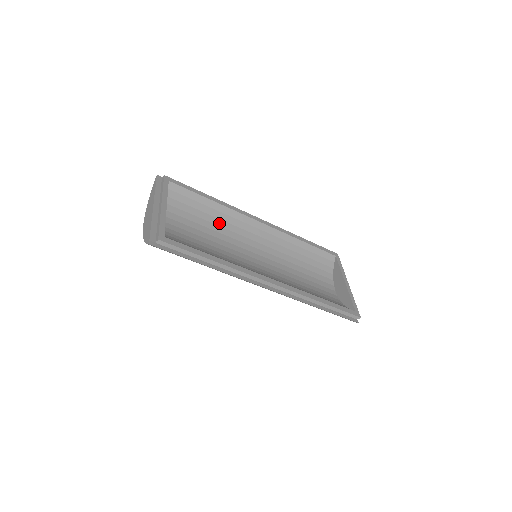
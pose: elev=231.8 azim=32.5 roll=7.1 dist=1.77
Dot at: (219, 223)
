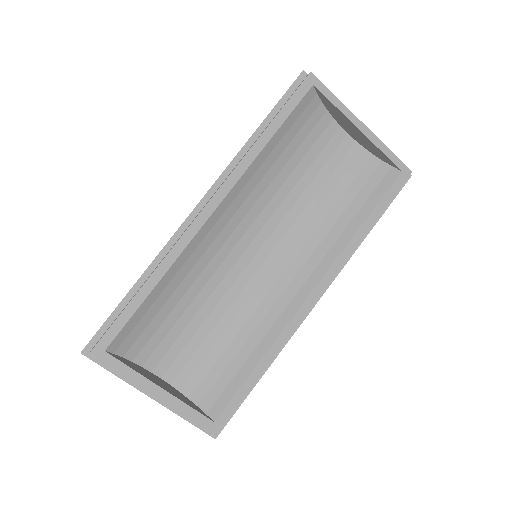
Dot at: (187, 284)
